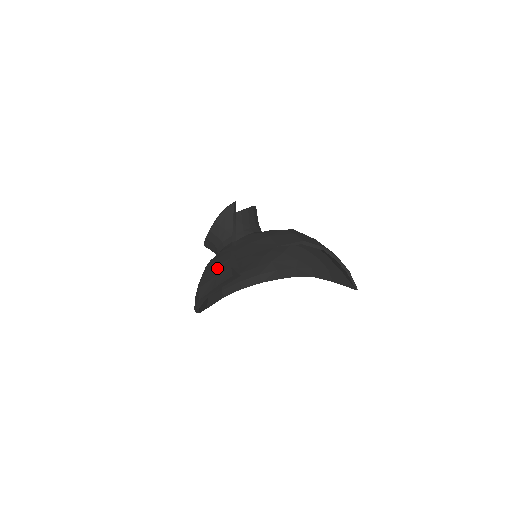
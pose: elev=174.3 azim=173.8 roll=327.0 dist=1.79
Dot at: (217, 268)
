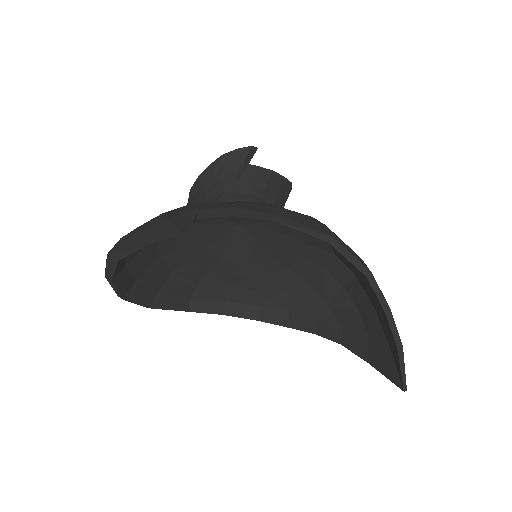
Dot at: (162, 213)
